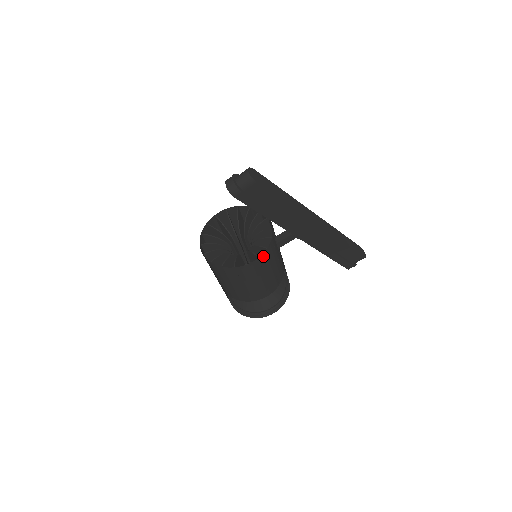
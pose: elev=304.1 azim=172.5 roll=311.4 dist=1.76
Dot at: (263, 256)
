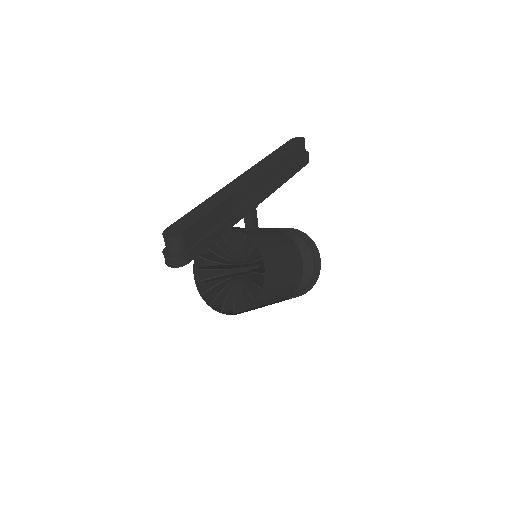
Dot at: (262, 253)
